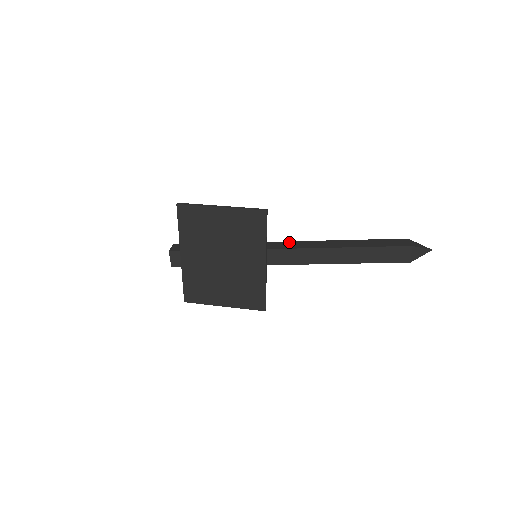
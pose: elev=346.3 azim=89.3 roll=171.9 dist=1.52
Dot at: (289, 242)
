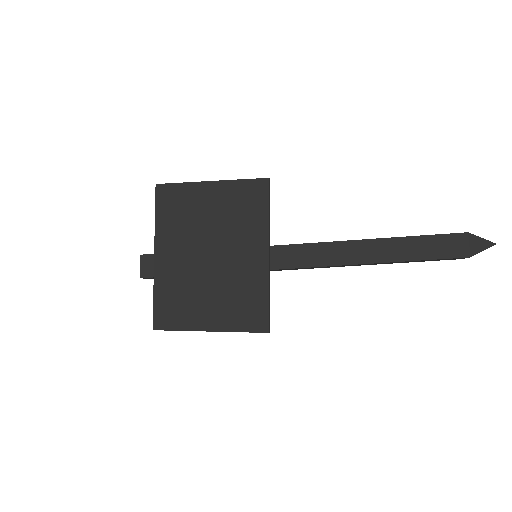
Dot at: occluded
